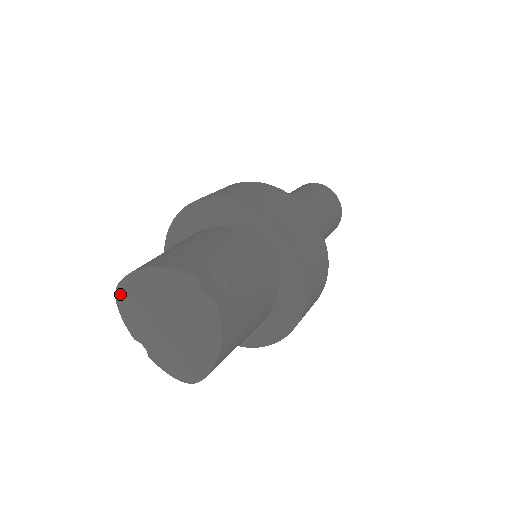
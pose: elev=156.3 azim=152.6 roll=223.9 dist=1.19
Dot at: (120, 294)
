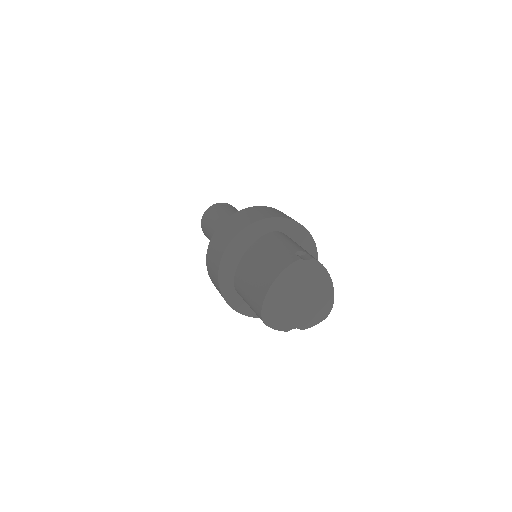
Dot at: (266, 318)
